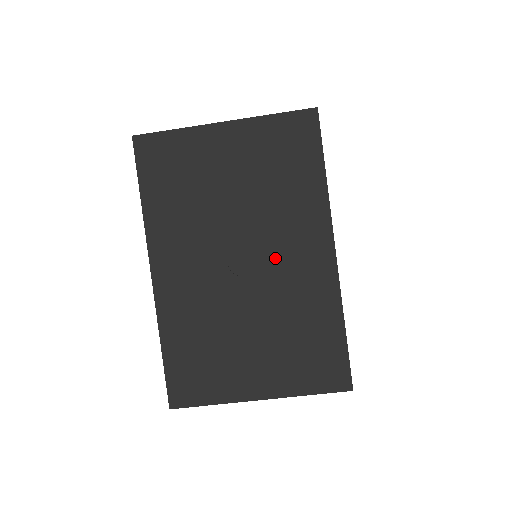
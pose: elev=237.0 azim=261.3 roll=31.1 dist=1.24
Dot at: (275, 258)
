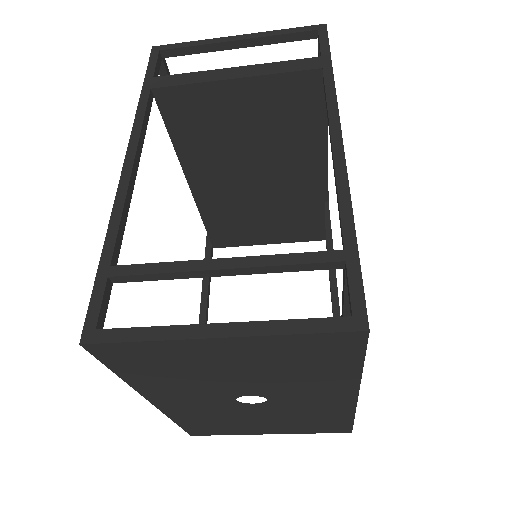
Dot at: (289, 399)
